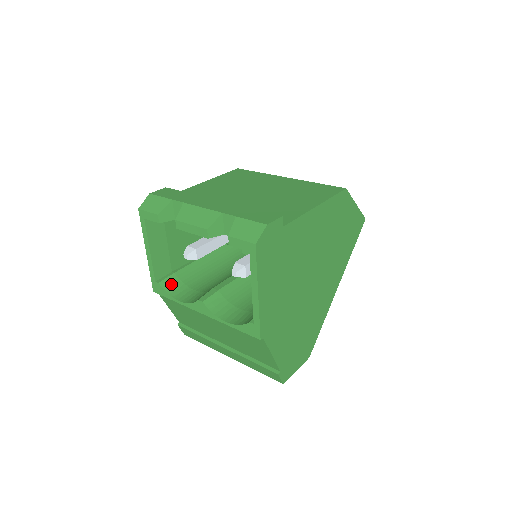
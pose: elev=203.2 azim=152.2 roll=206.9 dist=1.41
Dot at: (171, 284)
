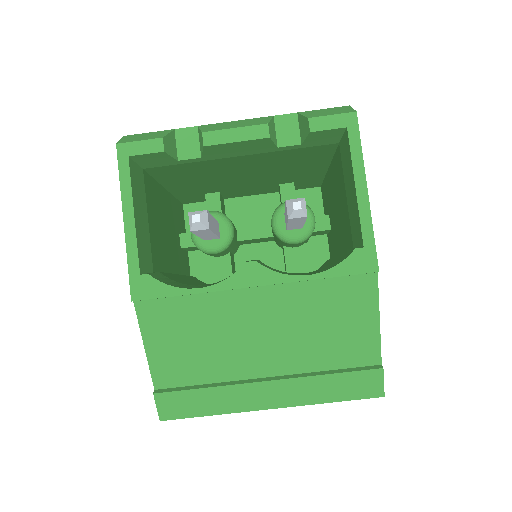
Dot at: (165, 280)
